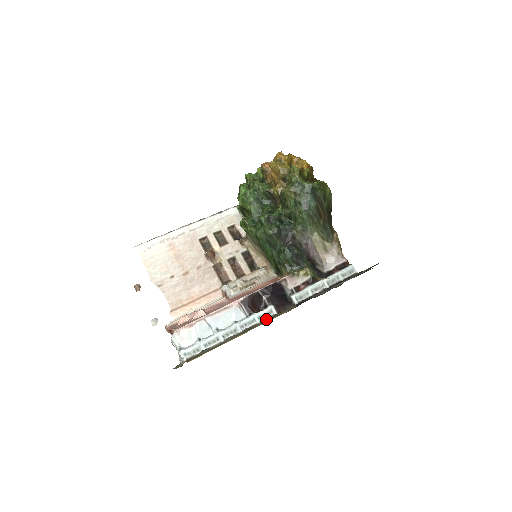
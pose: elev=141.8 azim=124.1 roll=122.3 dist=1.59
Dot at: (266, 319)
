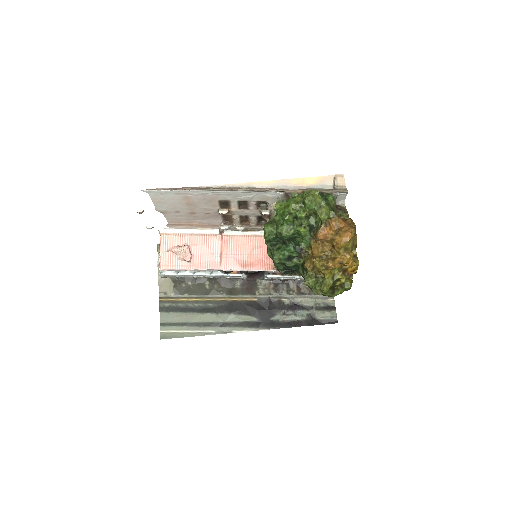
Dot at: (229, 296)
